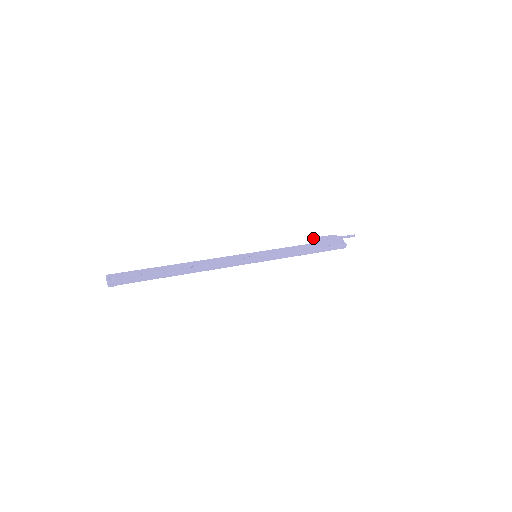
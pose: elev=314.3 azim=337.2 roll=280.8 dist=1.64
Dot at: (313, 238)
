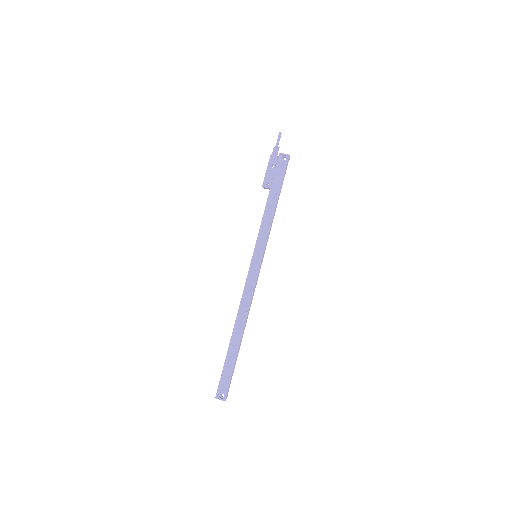
Dot at: (264, 184)
